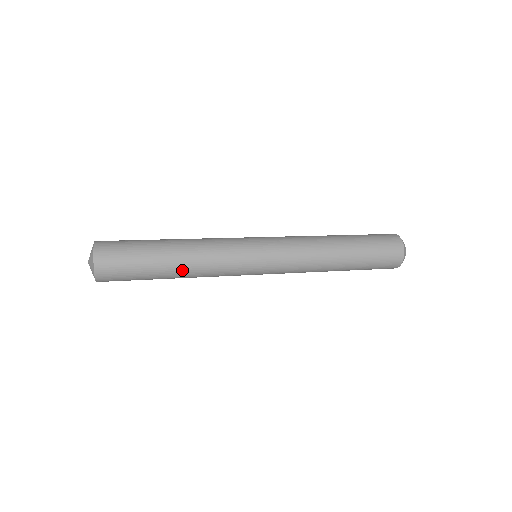
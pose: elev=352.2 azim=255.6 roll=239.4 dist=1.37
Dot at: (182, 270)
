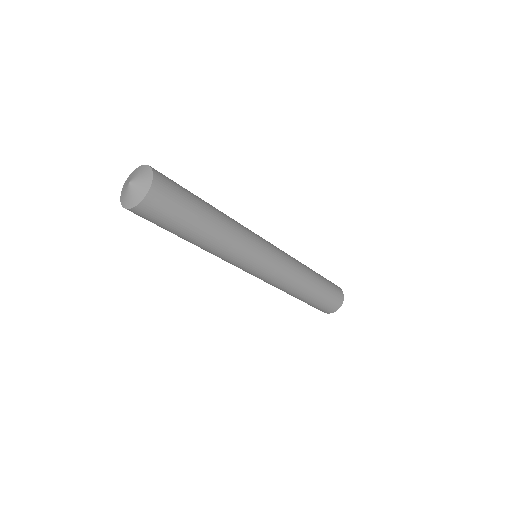
Dot at: (220, 214)
